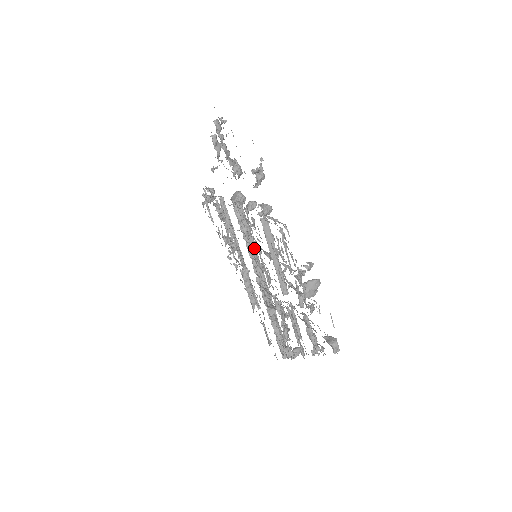
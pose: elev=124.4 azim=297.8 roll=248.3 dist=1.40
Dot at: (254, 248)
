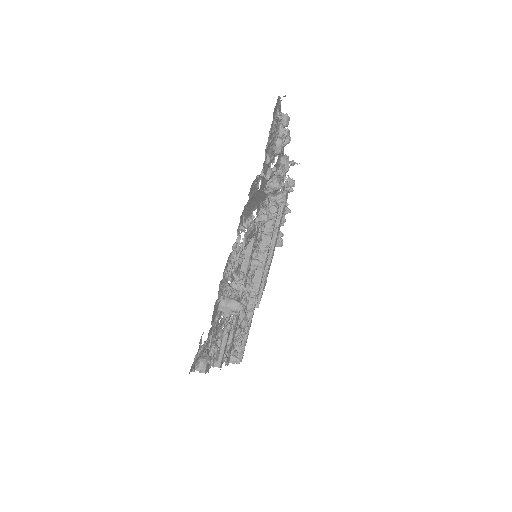
Dot at: (266, 250)
